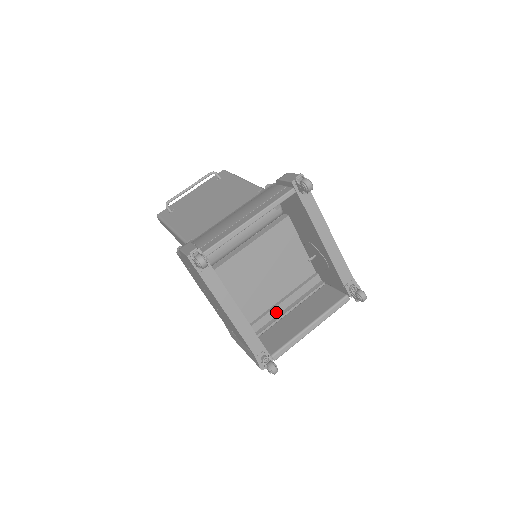
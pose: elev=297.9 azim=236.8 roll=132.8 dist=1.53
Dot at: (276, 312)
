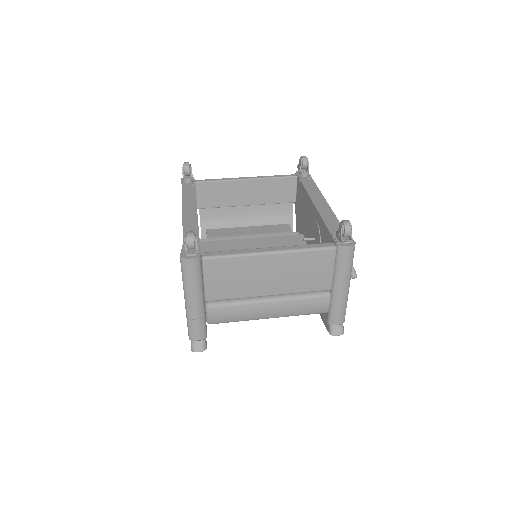
Dot at: occluded
